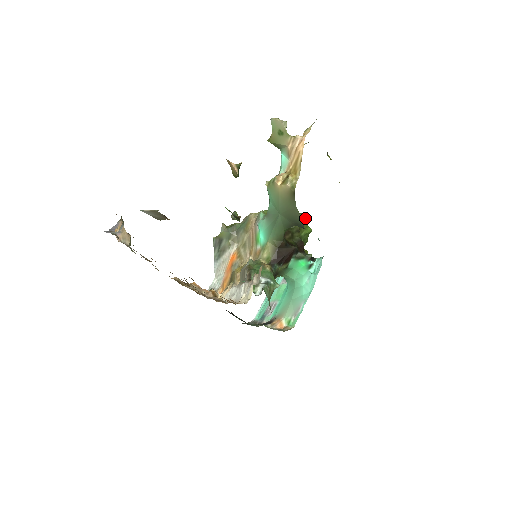
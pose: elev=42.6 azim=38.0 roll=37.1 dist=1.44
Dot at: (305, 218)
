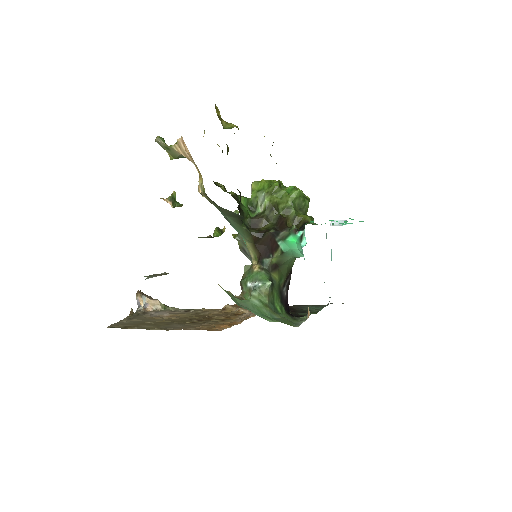
Dot at: (276, 189)
